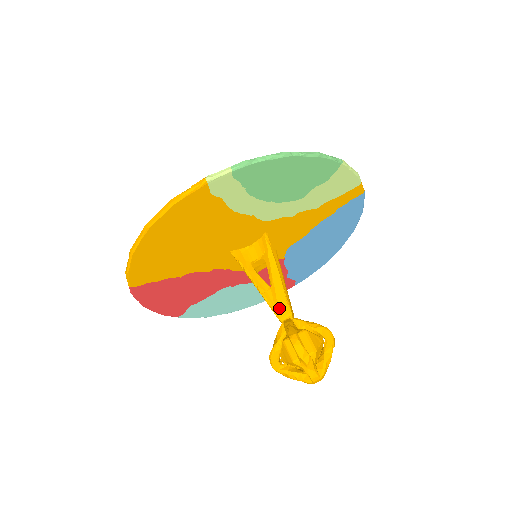
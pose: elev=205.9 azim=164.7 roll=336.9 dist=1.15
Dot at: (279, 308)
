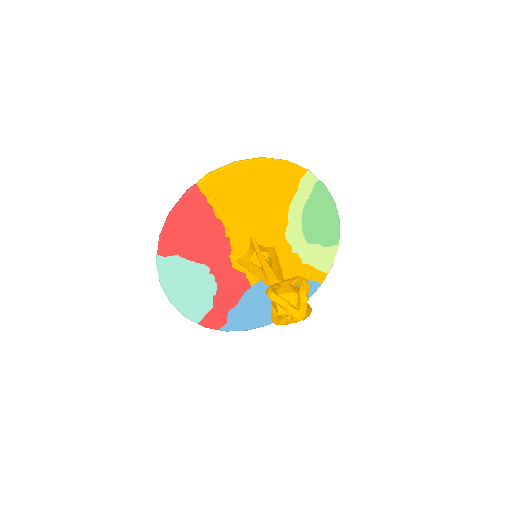
Dot at: (278, 275)
